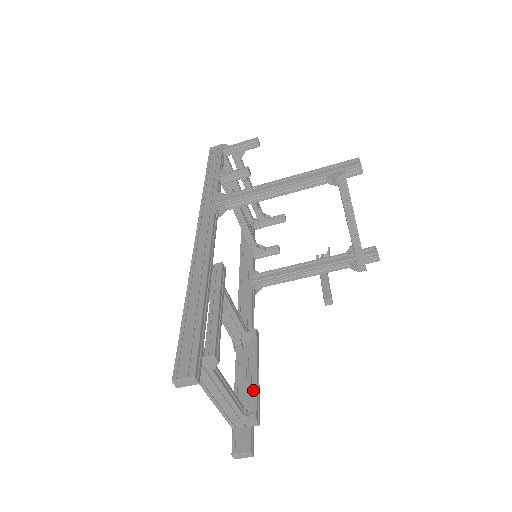
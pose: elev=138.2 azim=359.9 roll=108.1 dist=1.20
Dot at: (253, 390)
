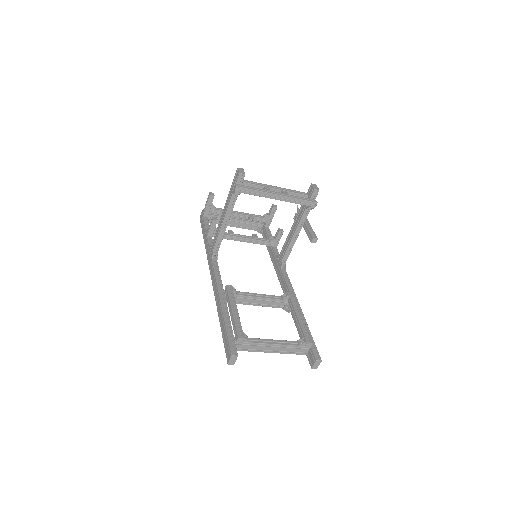
Dot at: (300, 328)
